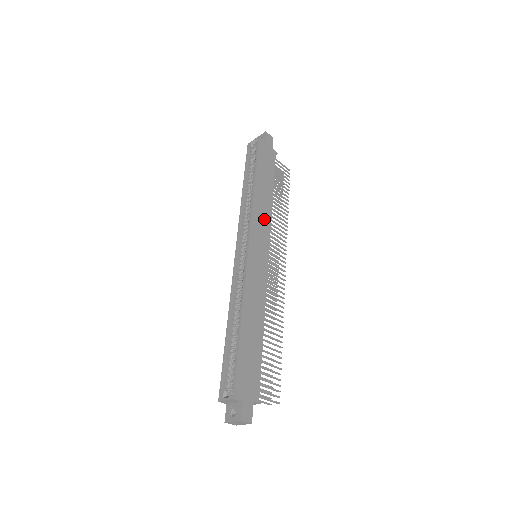
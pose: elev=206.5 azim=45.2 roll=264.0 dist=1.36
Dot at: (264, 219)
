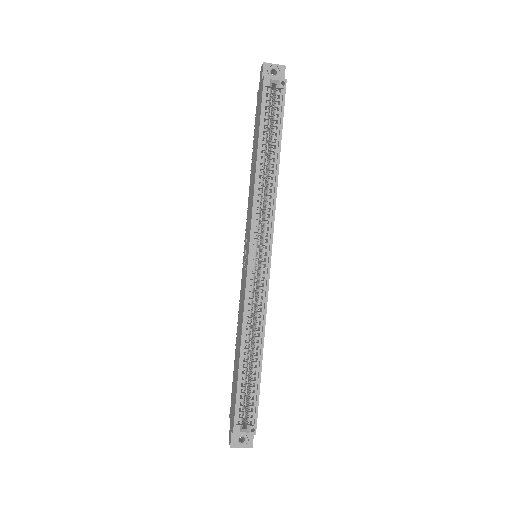
Dot at: occluded
